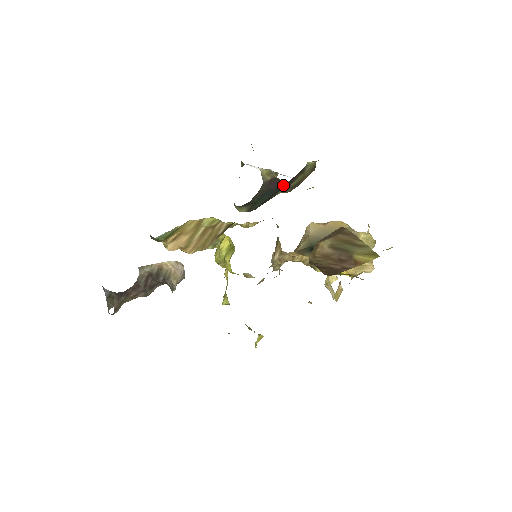
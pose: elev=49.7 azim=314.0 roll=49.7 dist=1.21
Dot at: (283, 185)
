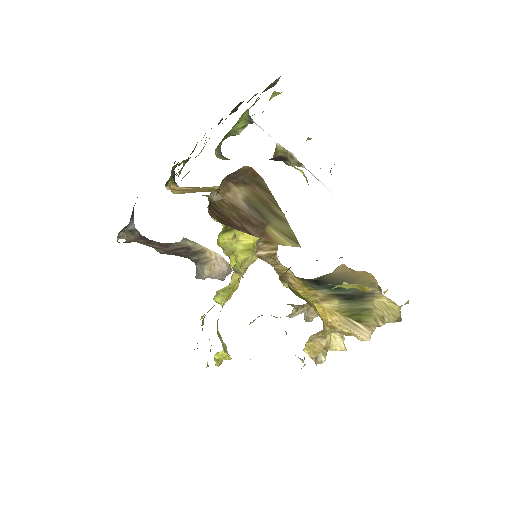
Dot at: (281, 160)
